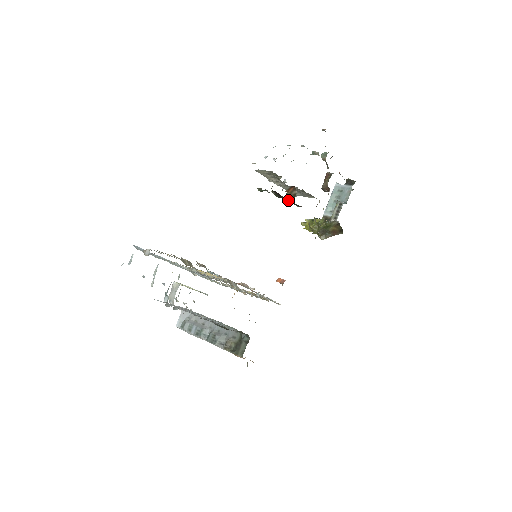
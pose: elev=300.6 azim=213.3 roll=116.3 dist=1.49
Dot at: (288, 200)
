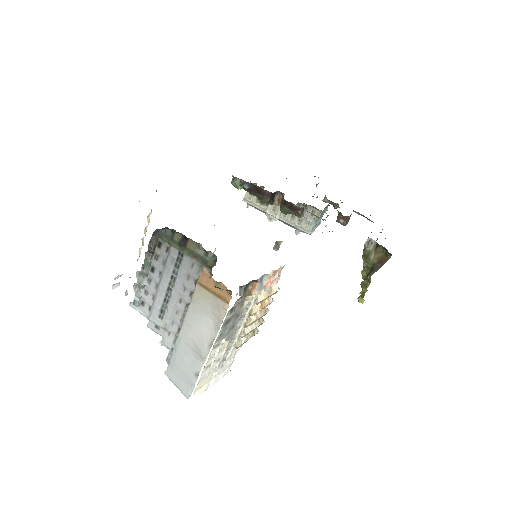
Dot at: (282, 209)
